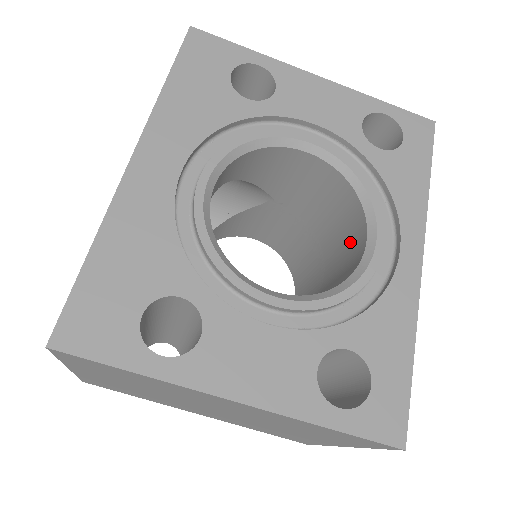
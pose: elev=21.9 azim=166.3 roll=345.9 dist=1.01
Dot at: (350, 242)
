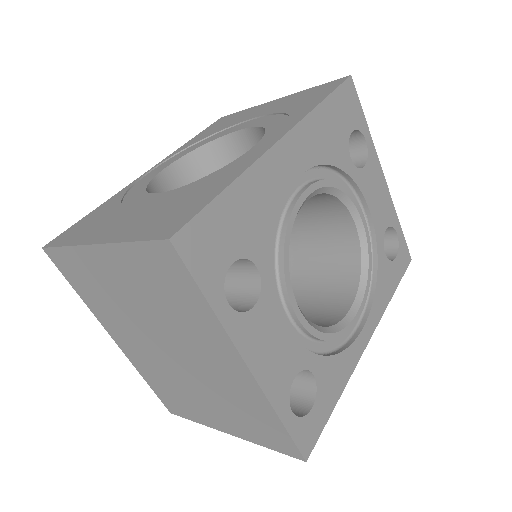
Dot at: (329, 298)
